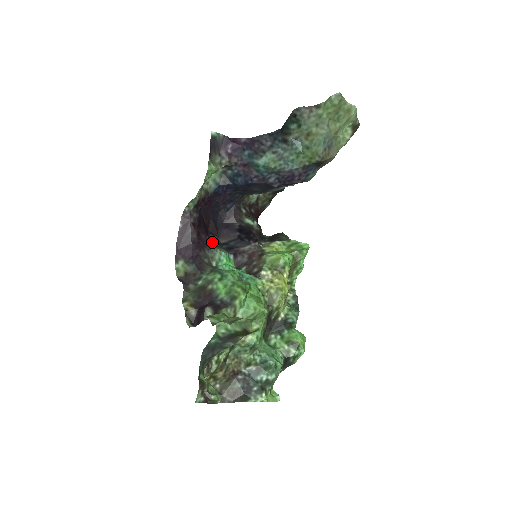
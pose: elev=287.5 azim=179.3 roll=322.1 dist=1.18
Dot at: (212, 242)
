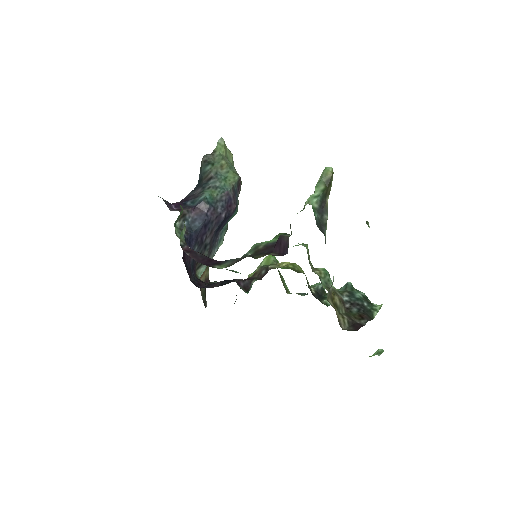
Dot at: occluded
